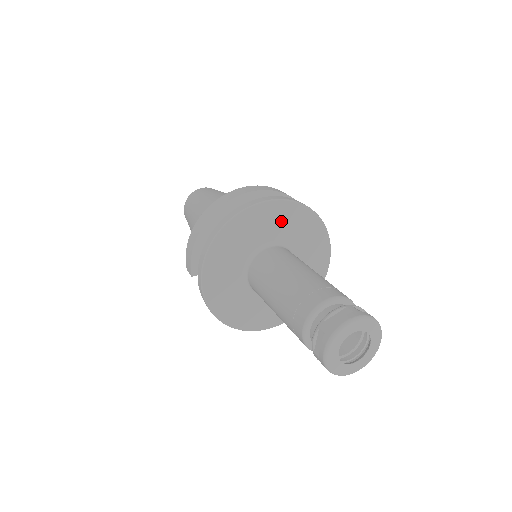
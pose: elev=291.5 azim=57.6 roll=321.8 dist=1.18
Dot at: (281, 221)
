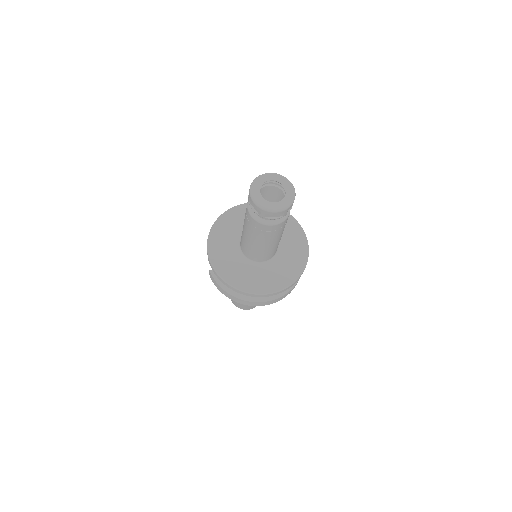
Dot at: occluded
